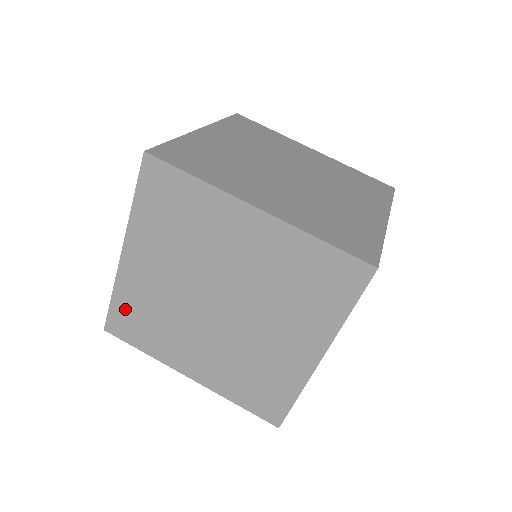
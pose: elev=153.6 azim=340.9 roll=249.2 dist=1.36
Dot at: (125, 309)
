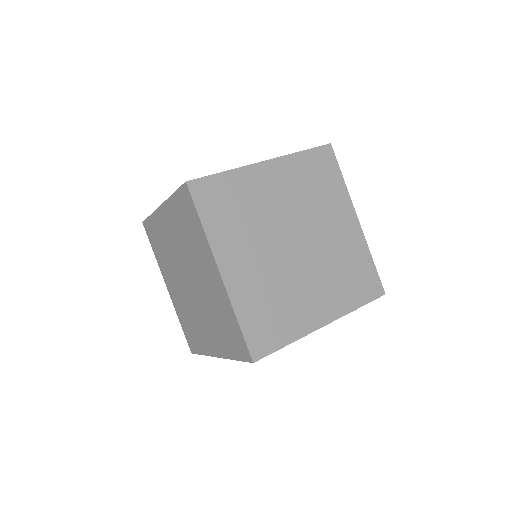
Dot at: (253, 321)
